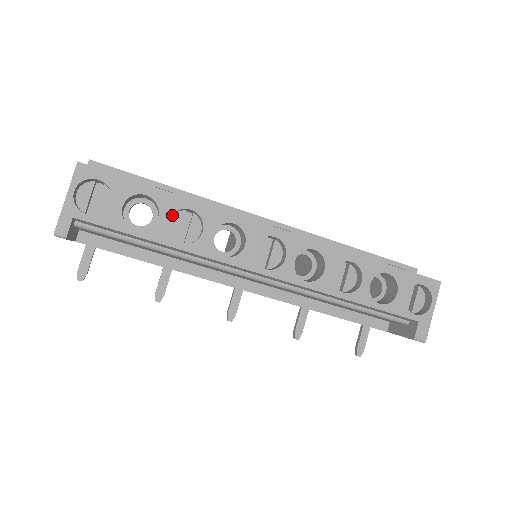
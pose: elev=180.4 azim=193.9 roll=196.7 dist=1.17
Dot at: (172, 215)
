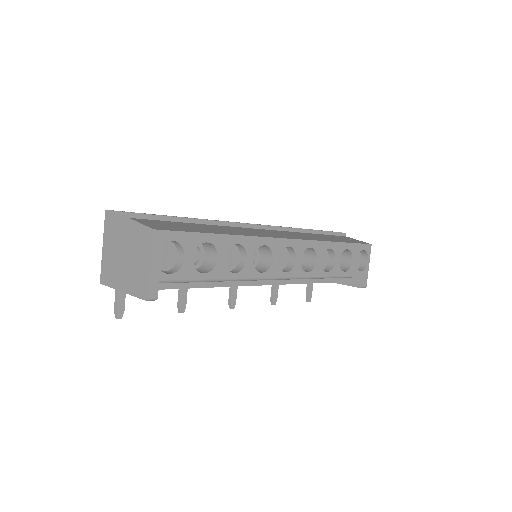
Dot at: occluded
